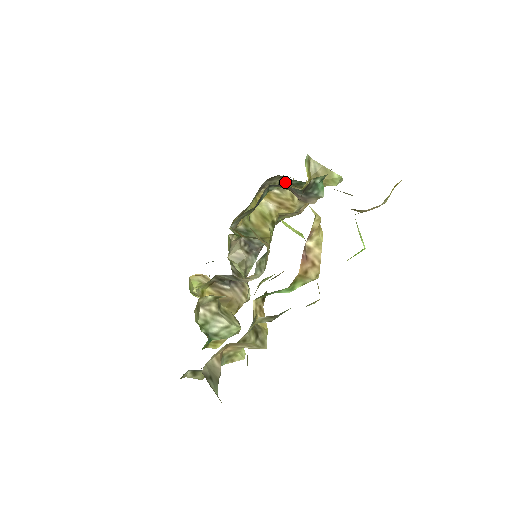
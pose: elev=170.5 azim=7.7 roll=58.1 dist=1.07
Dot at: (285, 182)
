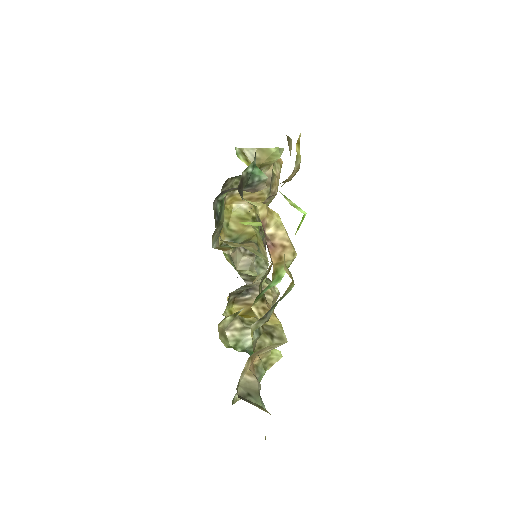
Dot at: occluded
